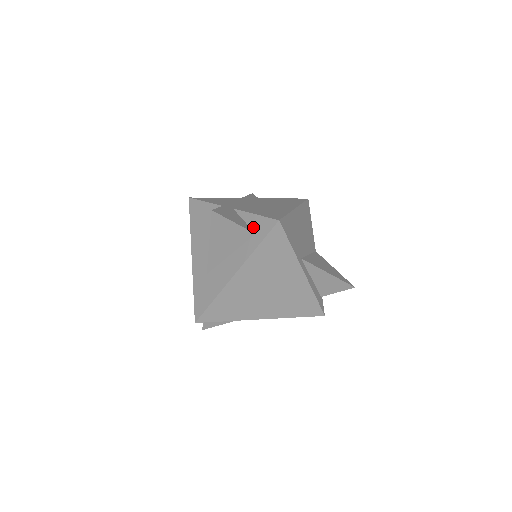
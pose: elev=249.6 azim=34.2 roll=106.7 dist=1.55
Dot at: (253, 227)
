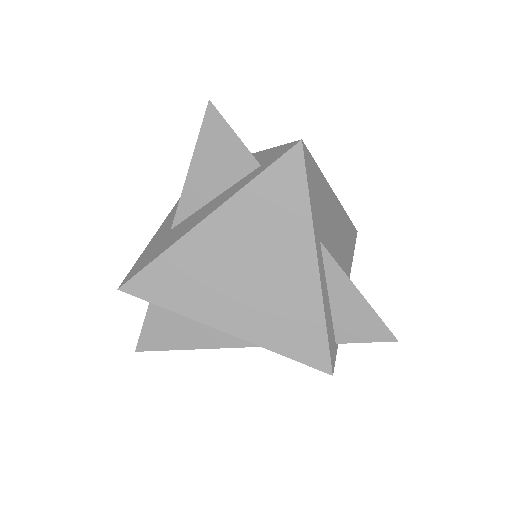
Dot at: (261, 160)
